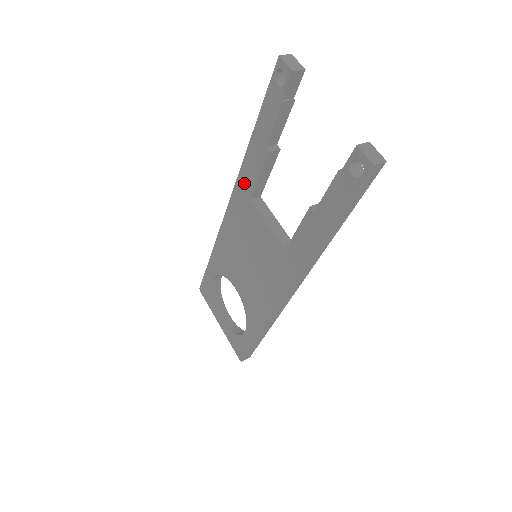
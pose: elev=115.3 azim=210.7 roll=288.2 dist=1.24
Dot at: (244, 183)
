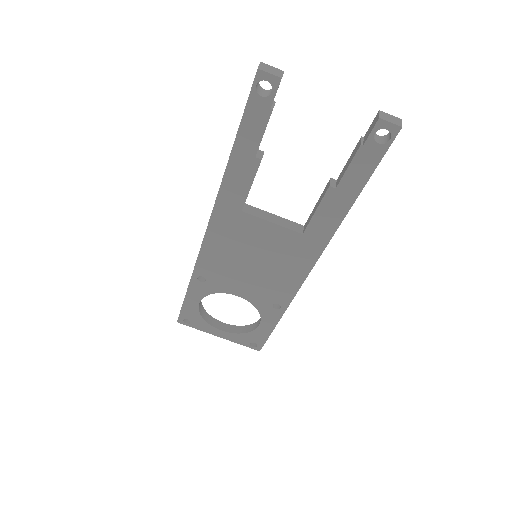
Dot at: (229, 200)
